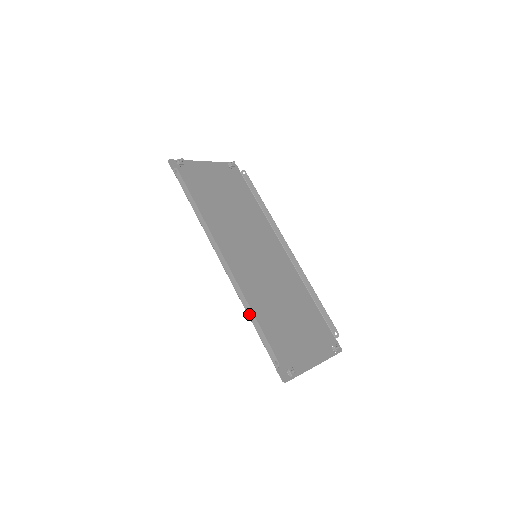
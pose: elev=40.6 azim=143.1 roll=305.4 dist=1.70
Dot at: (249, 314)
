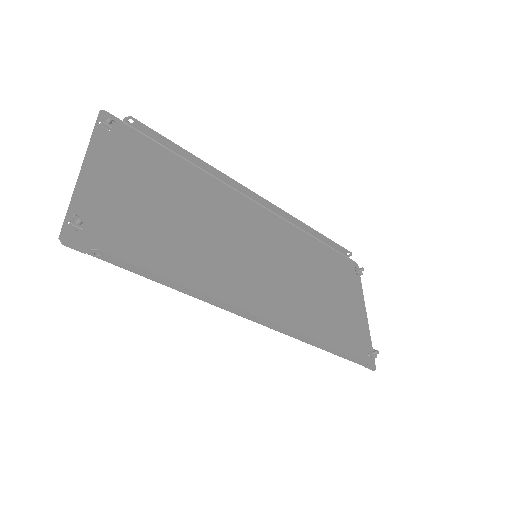
Dot at: (319, 347)
